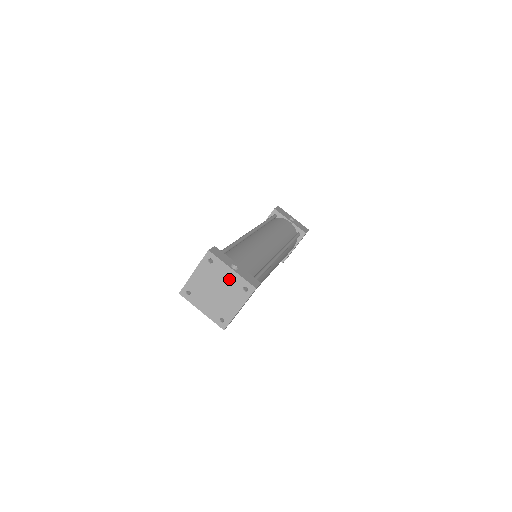
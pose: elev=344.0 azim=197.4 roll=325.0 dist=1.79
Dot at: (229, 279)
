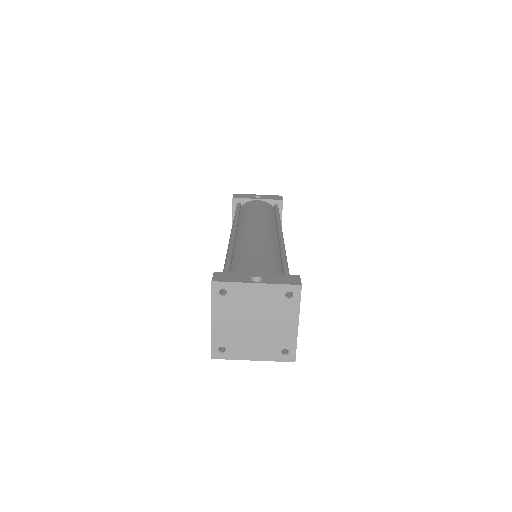
Dot at: (261, 298)
